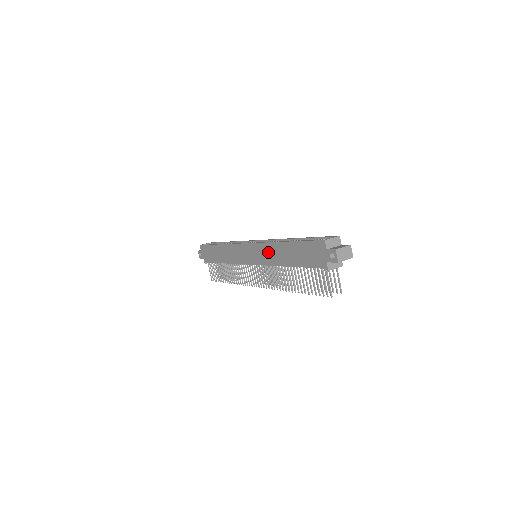
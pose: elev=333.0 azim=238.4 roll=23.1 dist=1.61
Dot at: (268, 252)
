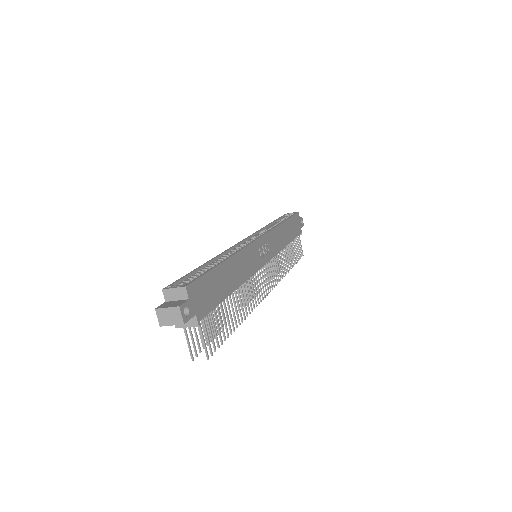
Dot at: occluded
